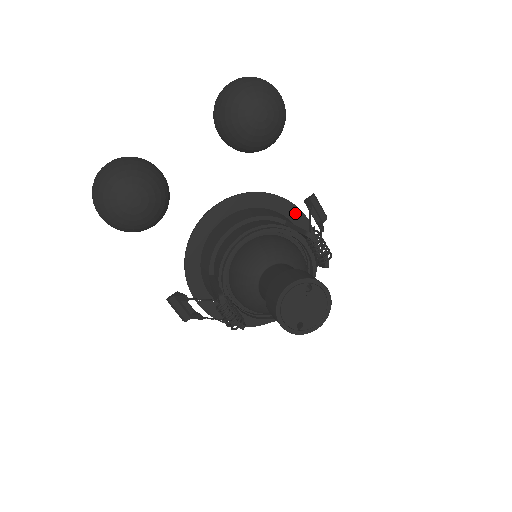
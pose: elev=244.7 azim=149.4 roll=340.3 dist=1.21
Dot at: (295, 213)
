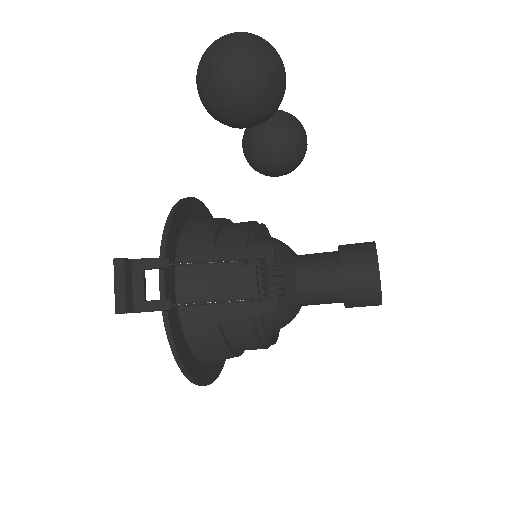
Dot at: occluded
